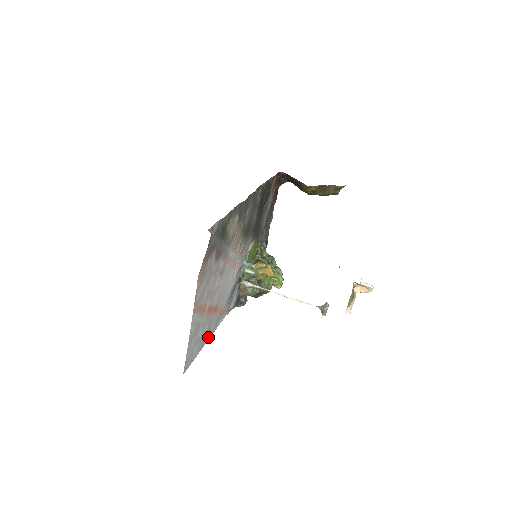
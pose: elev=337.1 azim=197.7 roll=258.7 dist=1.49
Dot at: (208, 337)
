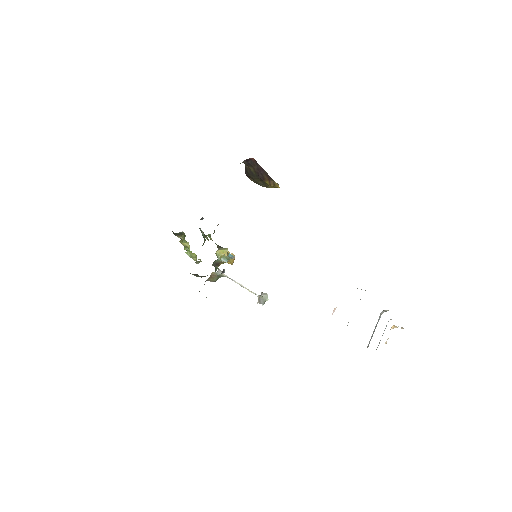
Dot at: occluded
